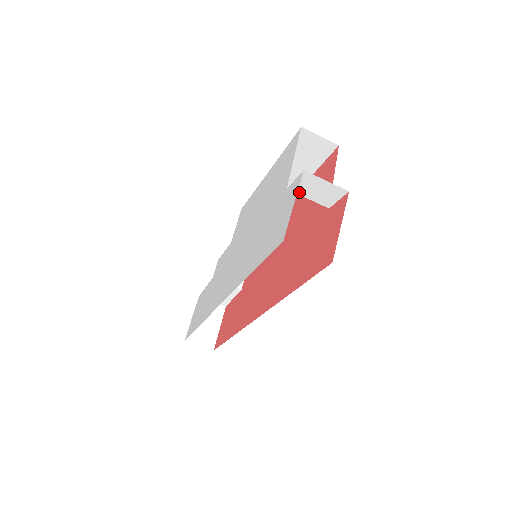
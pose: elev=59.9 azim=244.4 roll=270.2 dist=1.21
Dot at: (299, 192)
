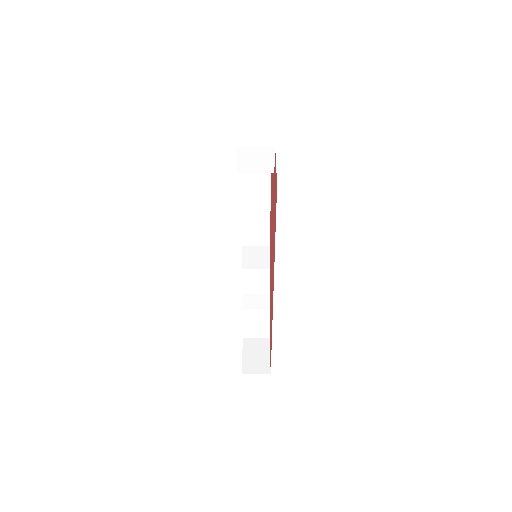
Dot at: (246, 170)
